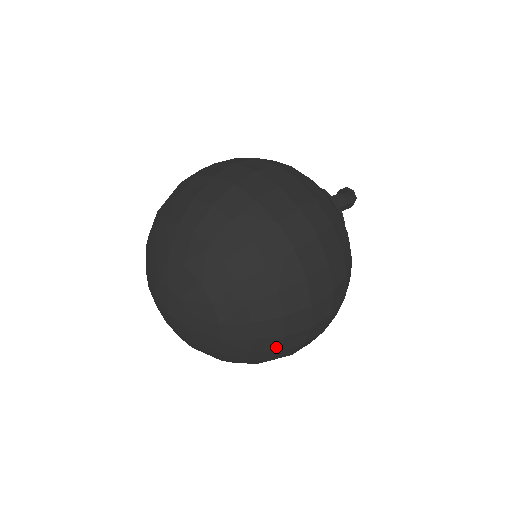
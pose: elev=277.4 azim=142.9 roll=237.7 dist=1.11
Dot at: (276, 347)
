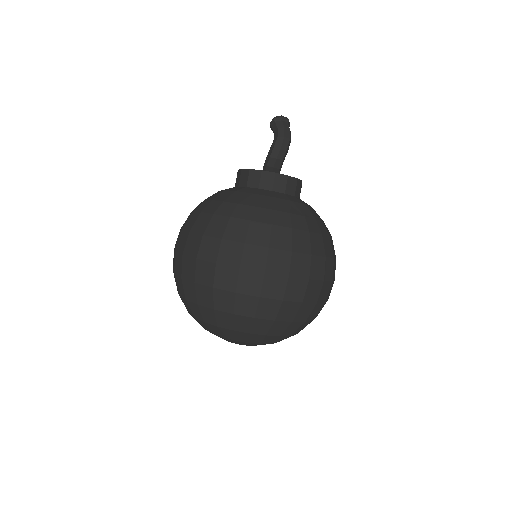
Dot at: occluded
